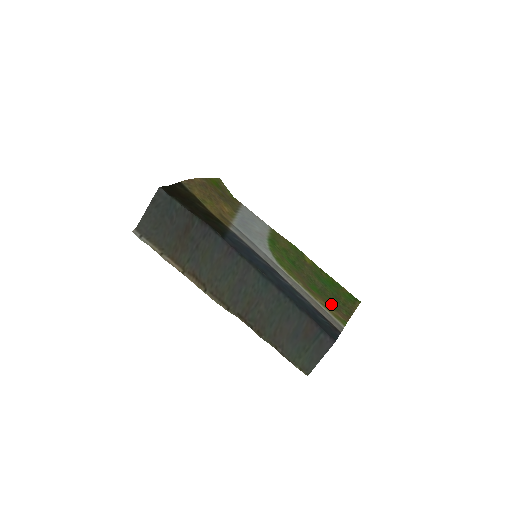
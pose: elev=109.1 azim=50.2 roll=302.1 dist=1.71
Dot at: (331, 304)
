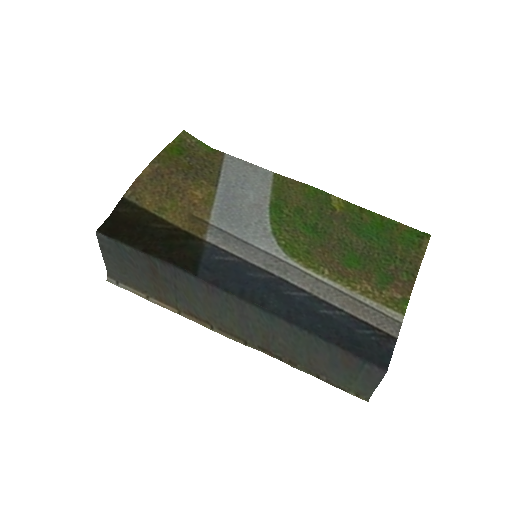
Dot at: (381, 274)
